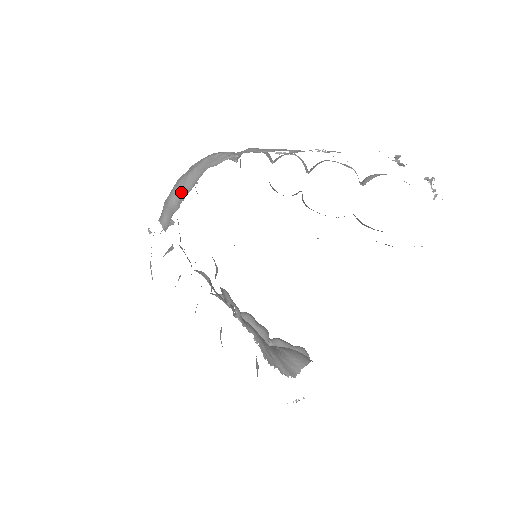
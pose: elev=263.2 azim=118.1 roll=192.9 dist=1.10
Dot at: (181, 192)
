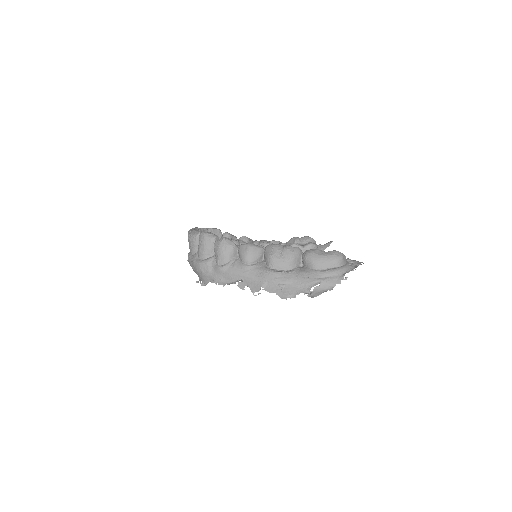
Dot at: occluded
